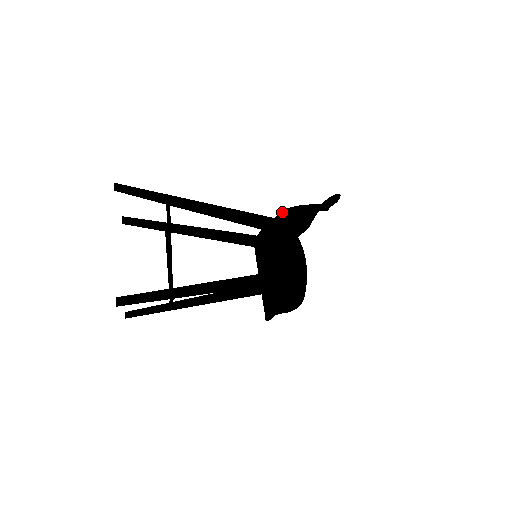
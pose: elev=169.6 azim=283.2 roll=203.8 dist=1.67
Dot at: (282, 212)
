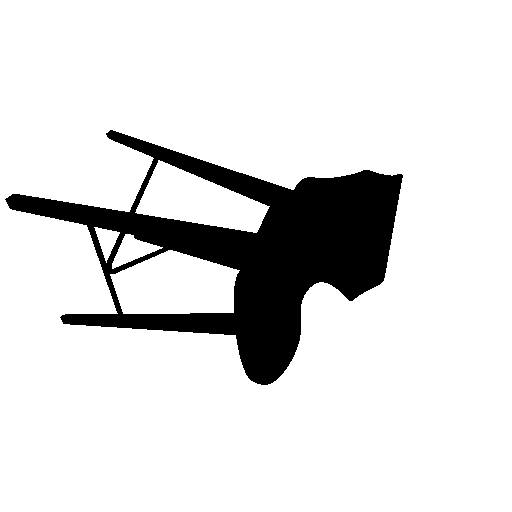
Dot at: (306, 193)
